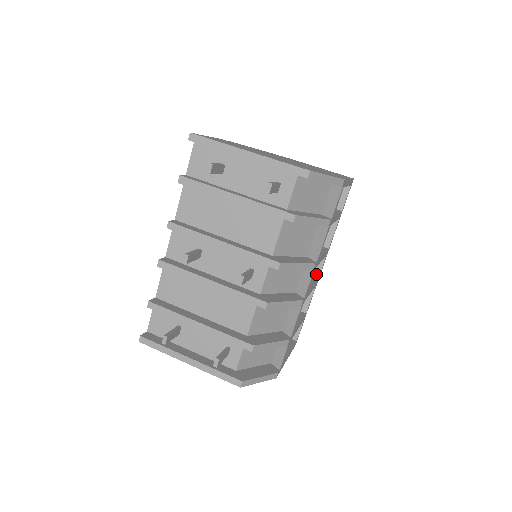
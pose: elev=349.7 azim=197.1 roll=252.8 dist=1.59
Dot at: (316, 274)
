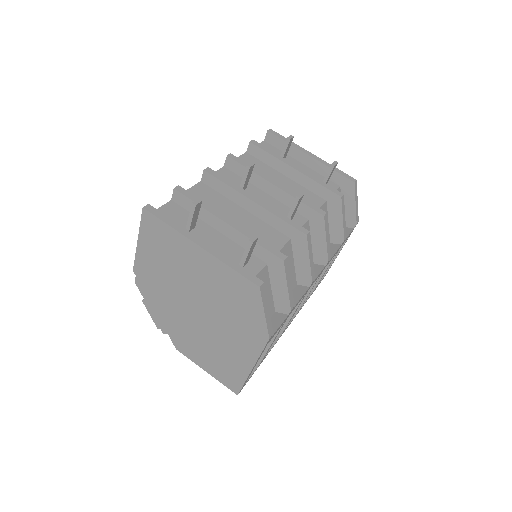
Dot at: occluded
